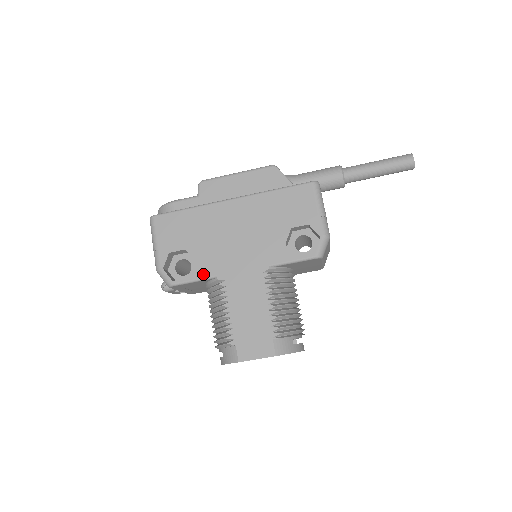
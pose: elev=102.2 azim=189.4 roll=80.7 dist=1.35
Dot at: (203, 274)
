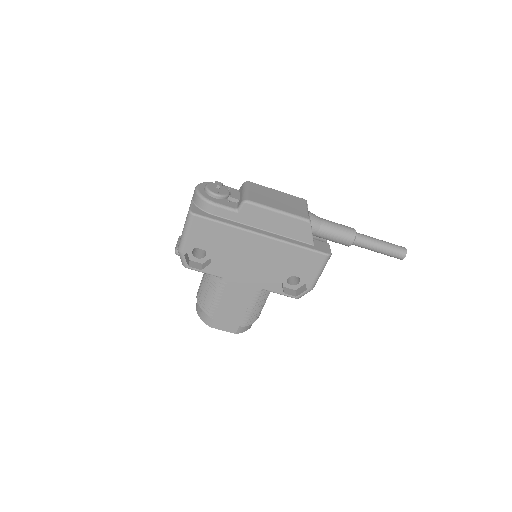
Dot at: (213, 272)
